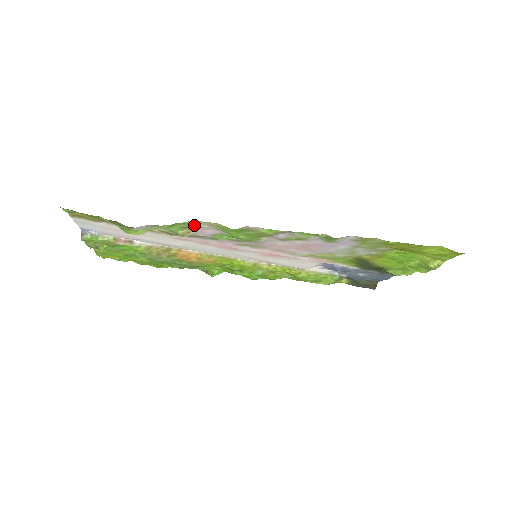
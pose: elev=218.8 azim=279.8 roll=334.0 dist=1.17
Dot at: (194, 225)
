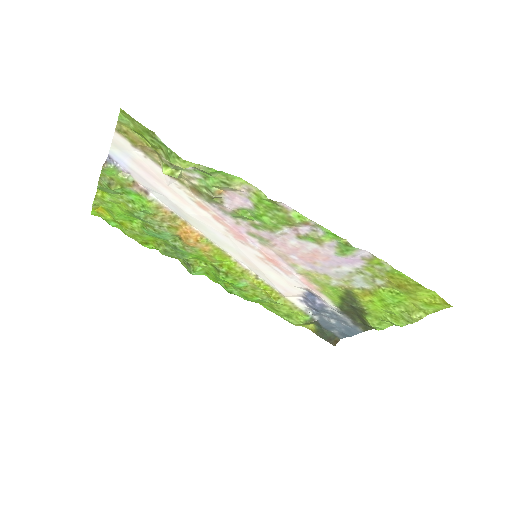
Dot at: (234, 184)
